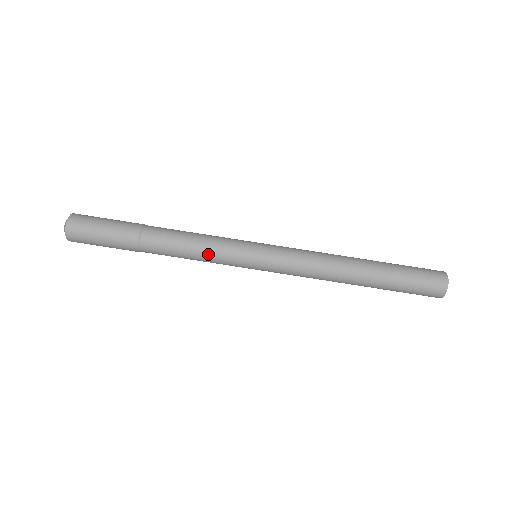
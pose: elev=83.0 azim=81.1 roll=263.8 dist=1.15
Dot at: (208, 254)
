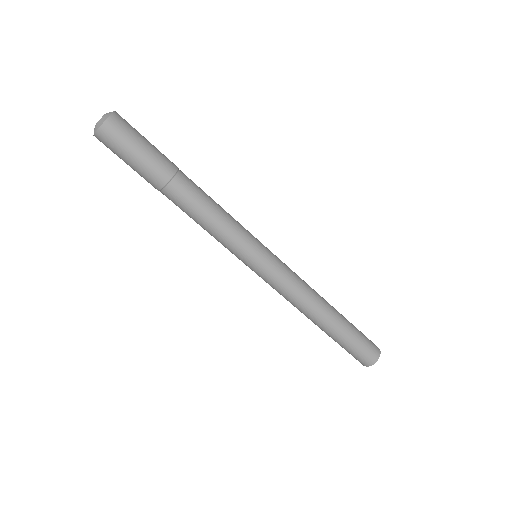
Dot at: (226, 228)
